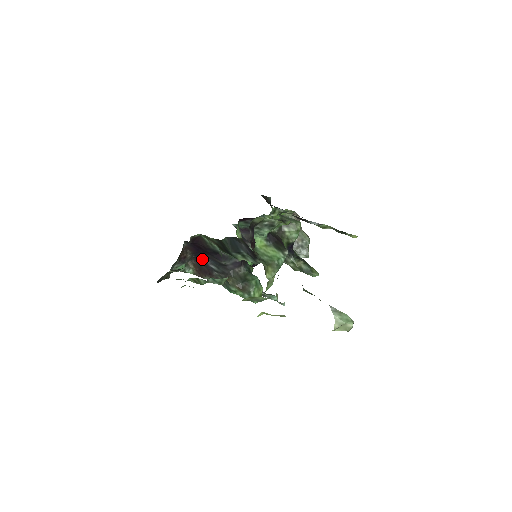
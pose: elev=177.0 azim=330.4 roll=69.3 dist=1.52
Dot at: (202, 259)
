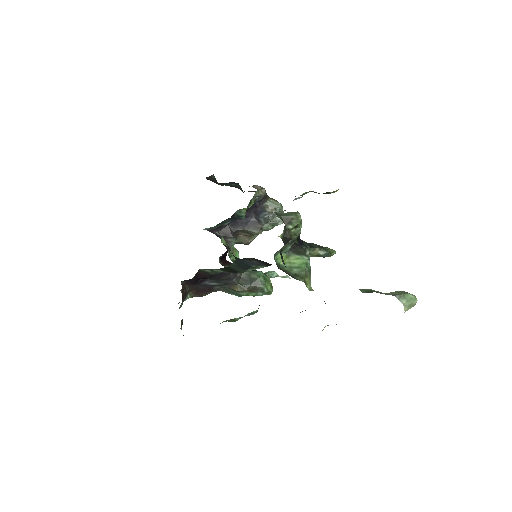
Dot at: (200, 283)
